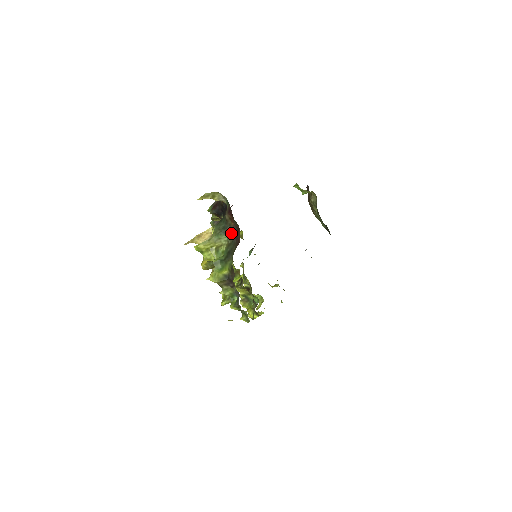
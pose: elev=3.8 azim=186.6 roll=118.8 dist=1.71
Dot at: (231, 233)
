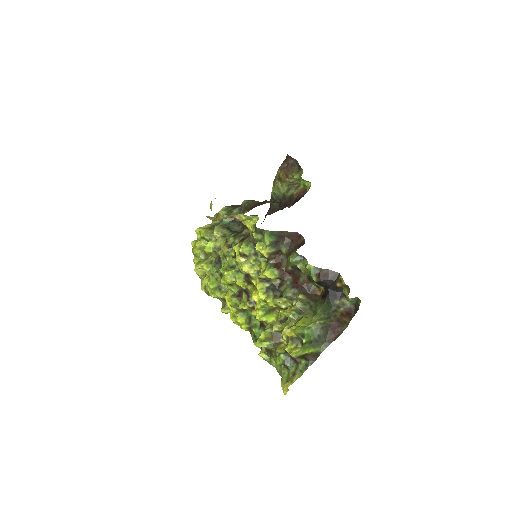
Dot at: (330, 320)
